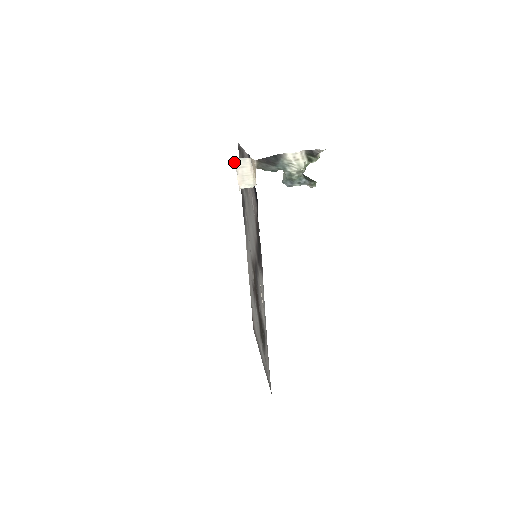
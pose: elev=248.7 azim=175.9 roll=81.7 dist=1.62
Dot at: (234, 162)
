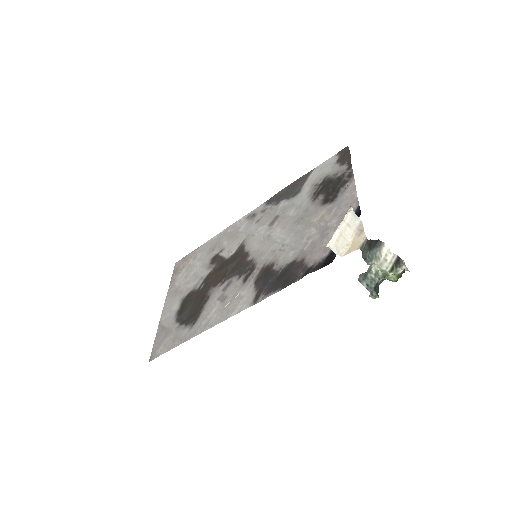
Dot at: (348, 211)
